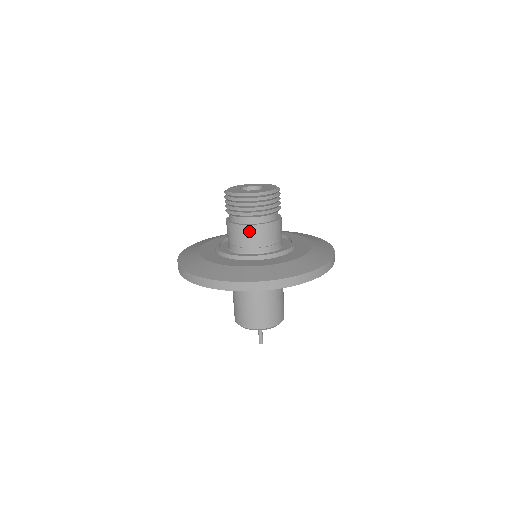
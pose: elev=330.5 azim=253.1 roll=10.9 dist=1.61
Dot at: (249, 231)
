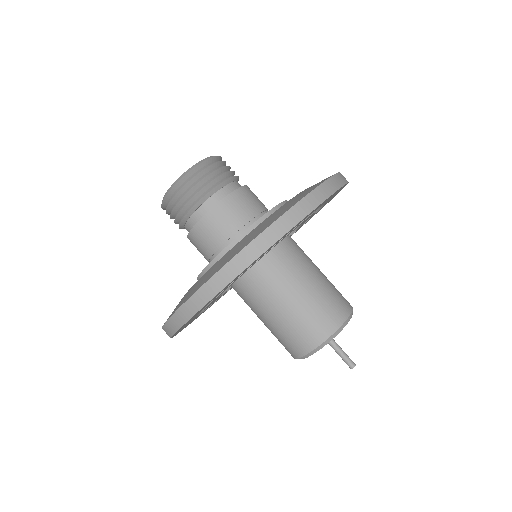
Dot at: (233, 202)
